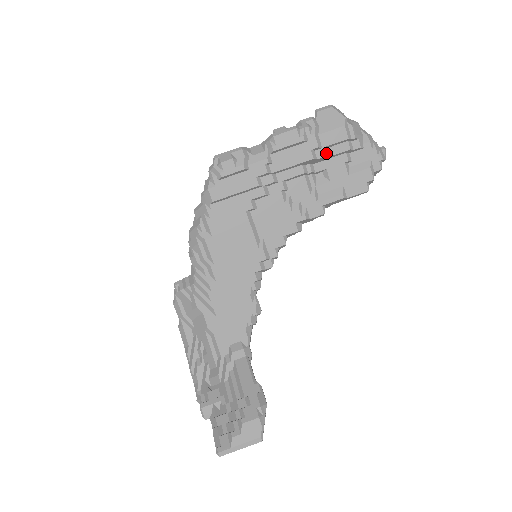
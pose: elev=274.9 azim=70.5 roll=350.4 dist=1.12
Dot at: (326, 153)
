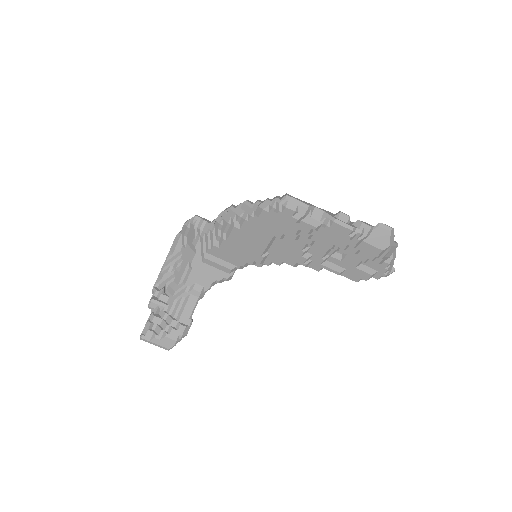
Dot at: (355, 252)
